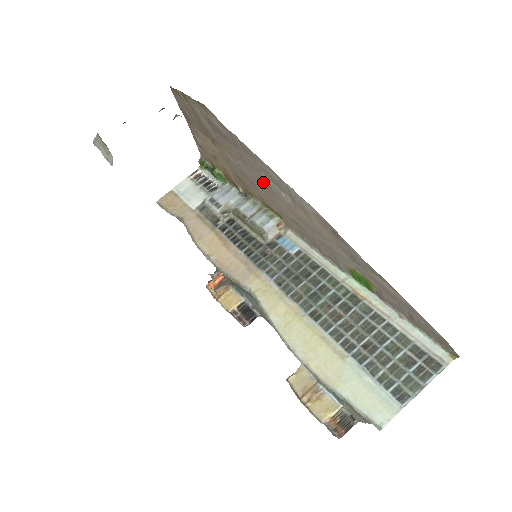
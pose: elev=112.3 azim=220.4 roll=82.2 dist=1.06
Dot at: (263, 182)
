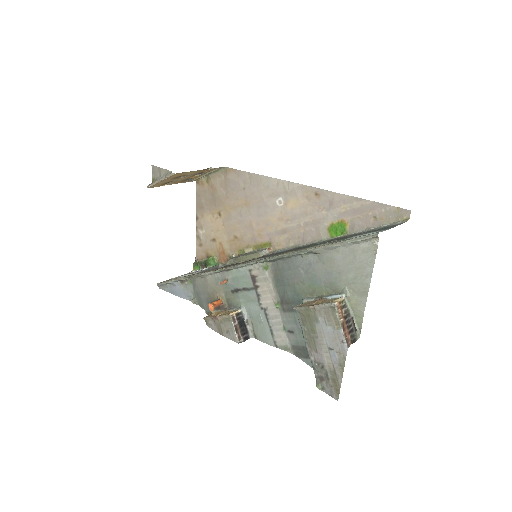
Dot at: (261, 208)
